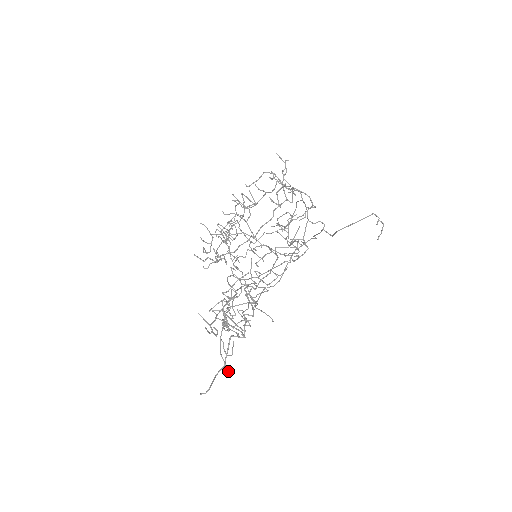
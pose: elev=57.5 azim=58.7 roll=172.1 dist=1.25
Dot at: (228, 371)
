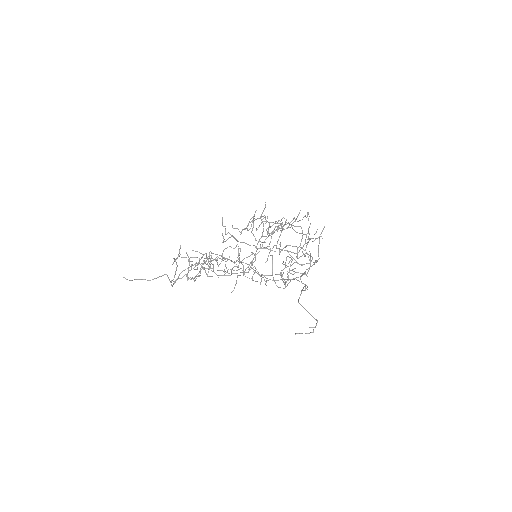
Dot at: occluded
